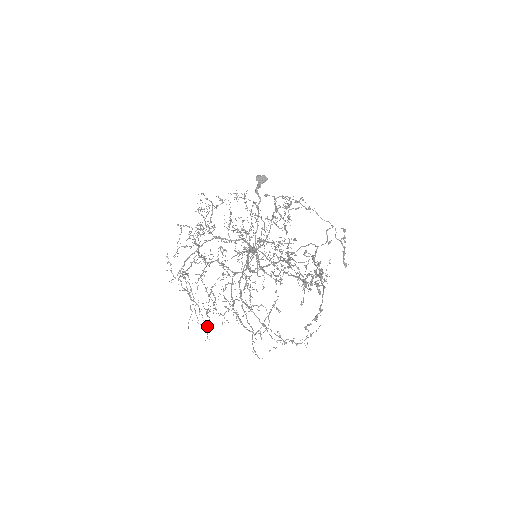
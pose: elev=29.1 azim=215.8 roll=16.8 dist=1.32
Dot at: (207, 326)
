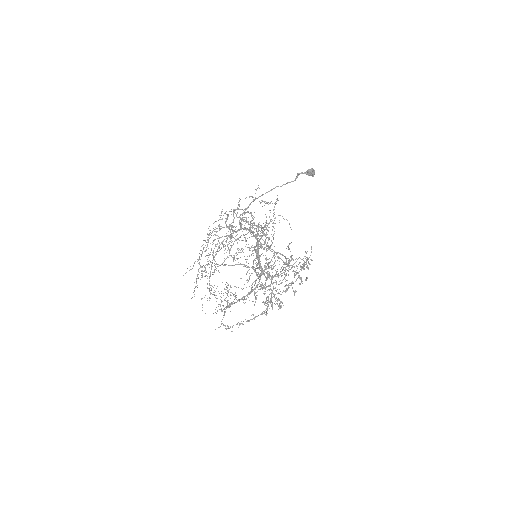
Dot at: (194, 282)
